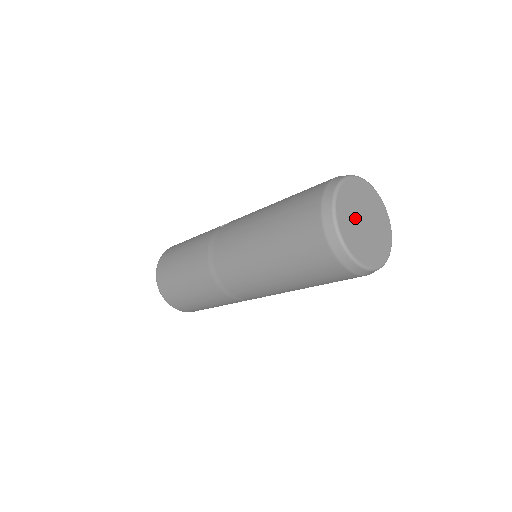
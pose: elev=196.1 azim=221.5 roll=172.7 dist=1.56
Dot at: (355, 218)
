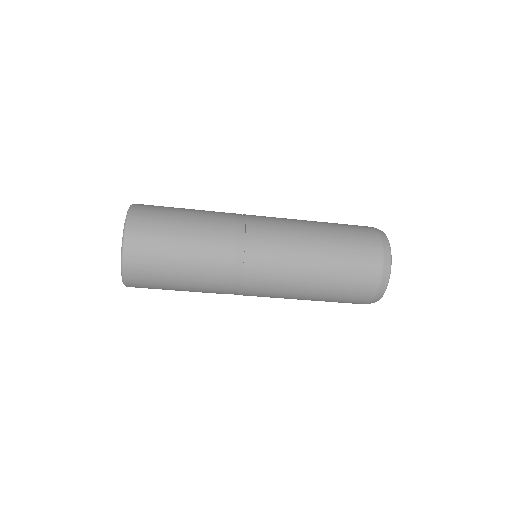
Dot at: occluded
